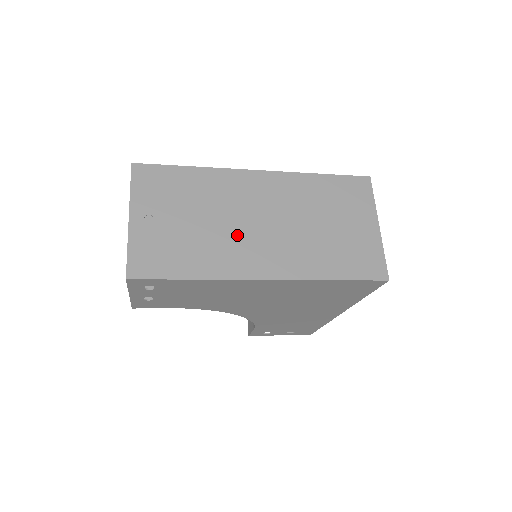
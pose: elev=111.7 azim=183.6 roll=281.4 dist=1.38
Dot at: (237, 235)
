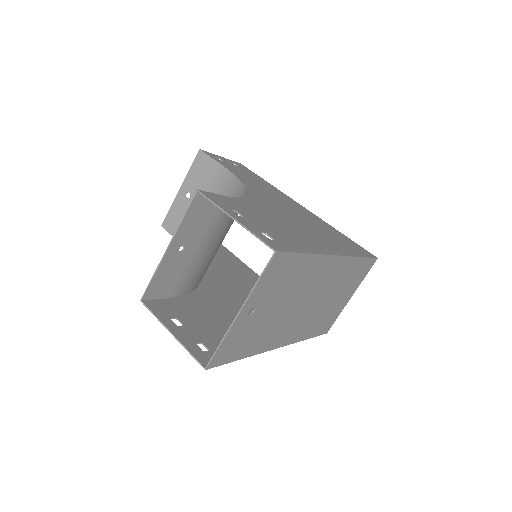
Dot at: (290, 317)
